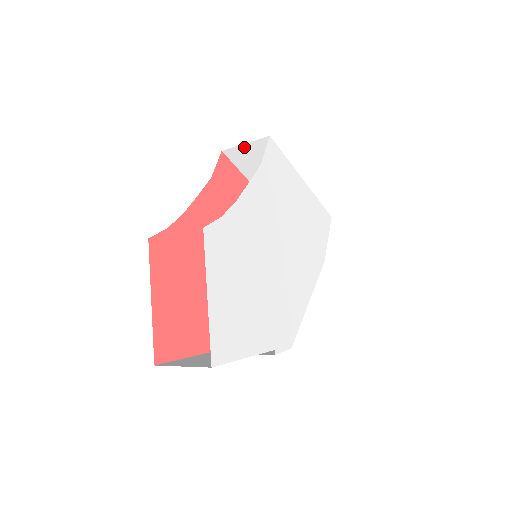
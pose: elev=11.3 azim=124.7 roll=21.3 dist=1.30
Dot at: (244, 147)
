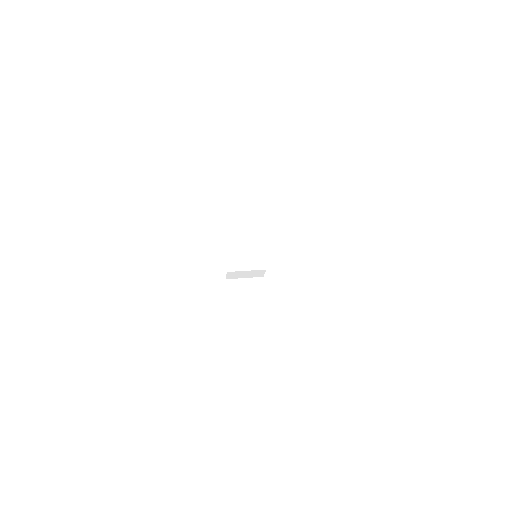
Dot at: occluded
